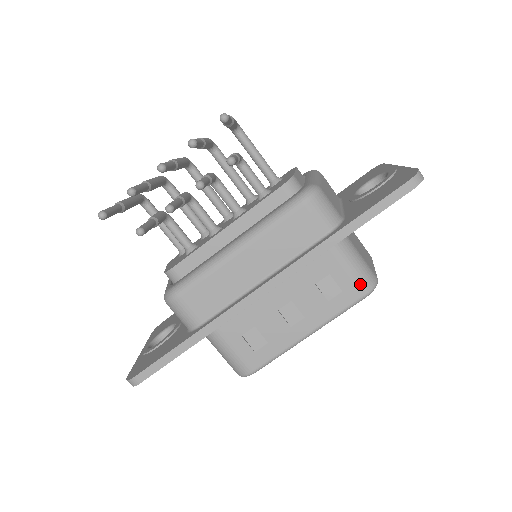
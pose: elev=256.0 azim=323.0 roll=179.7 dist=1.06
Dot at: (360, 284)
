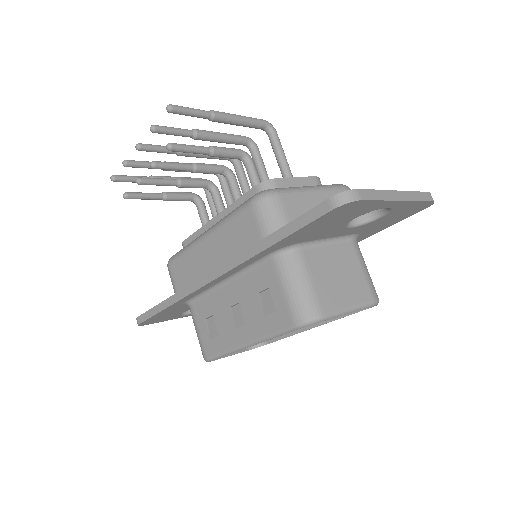
Dot at: (292, 310)
